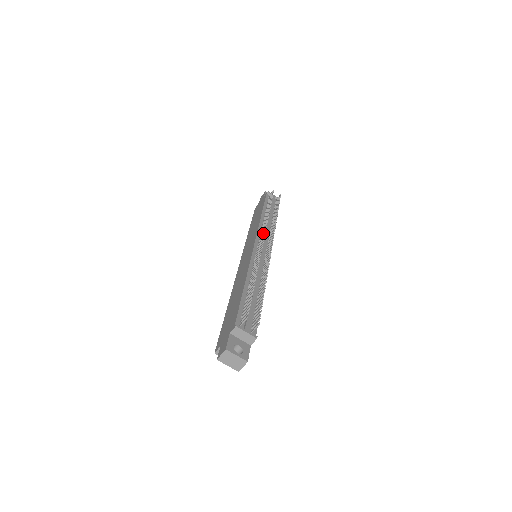
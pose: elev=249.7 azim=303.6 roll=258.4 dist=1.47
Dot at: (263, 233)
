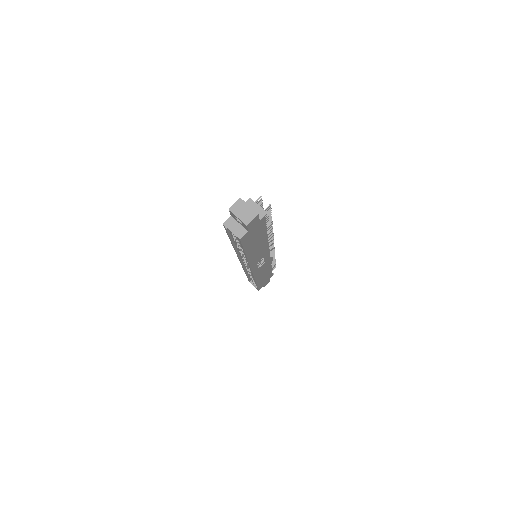
Dot at: occluded
